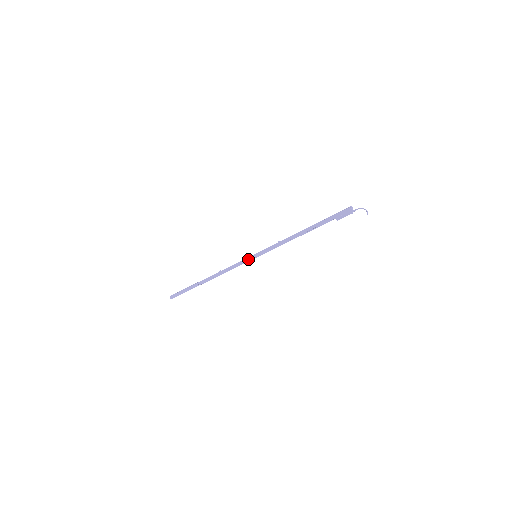
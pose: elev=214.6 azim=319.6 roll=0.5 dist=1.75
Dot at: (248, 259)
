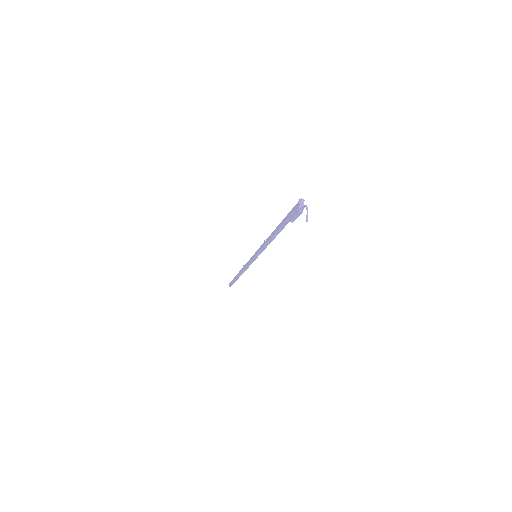
Dot at: (251, 259)
